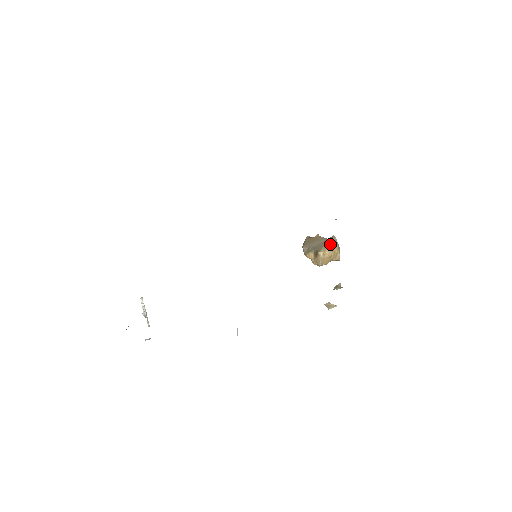
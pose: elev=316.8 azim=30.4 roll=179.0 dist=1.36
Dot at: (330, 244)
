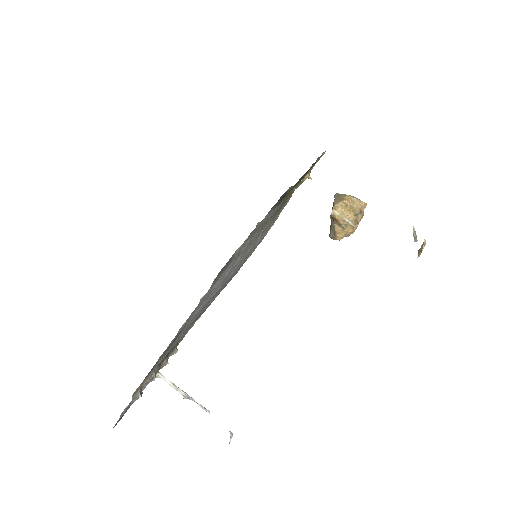
Dot at: (335, 200)
